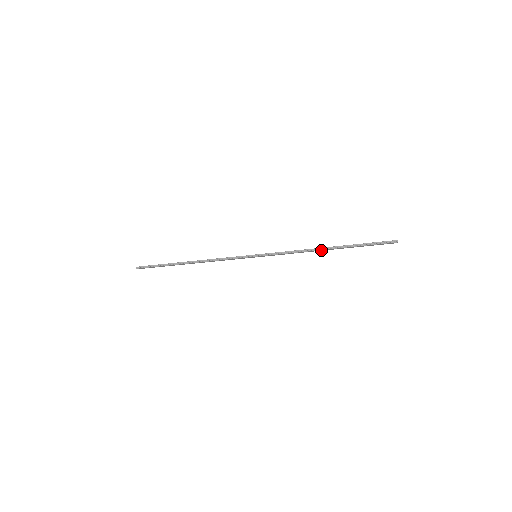
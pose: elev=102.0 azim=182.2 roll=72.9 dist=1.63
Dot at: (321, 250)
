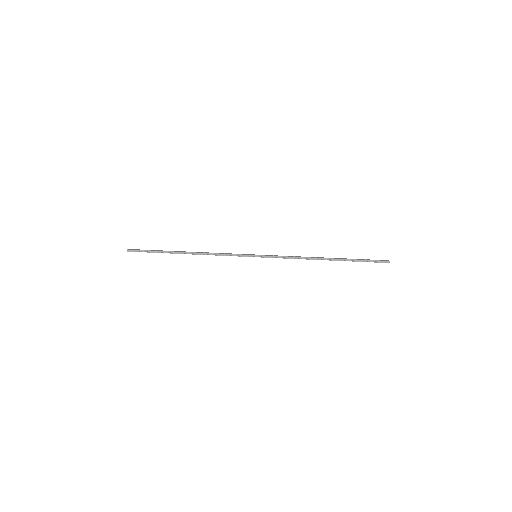
Dot at: (319, 259)
